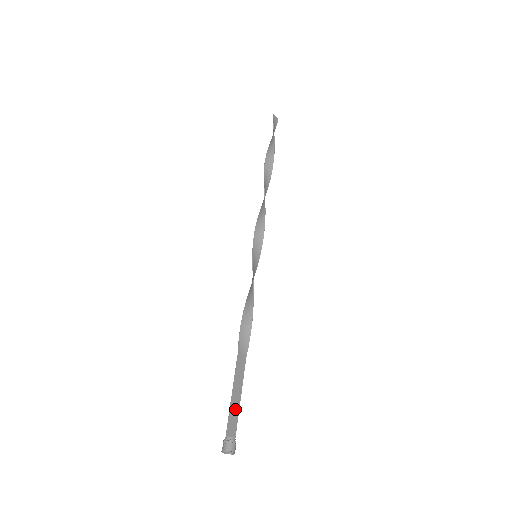
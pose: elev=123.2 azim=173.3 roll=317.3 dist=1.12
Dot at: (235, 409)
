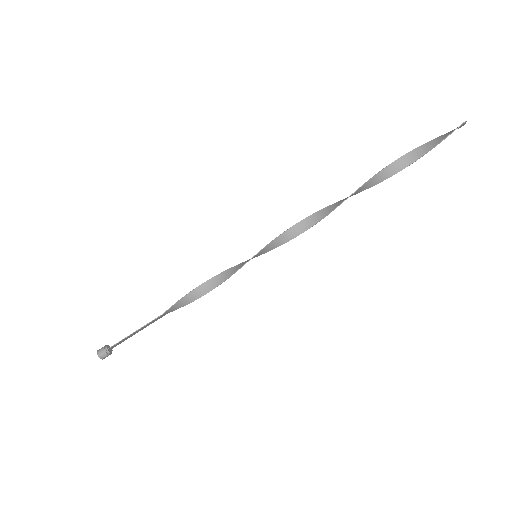
Dot at: occluded
